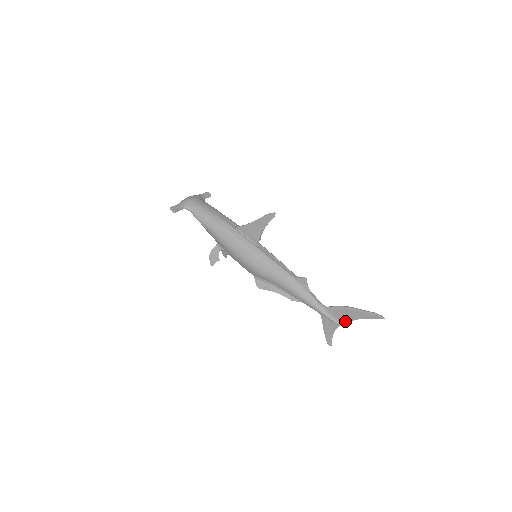
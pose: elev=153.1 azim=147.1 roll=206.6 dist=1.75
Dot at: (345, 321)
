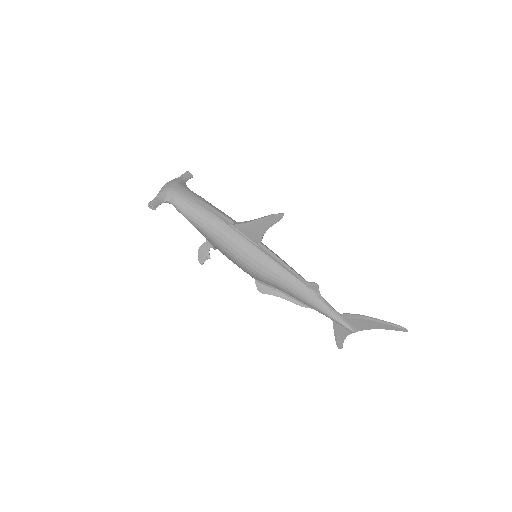
Dot at: (361, 329)
